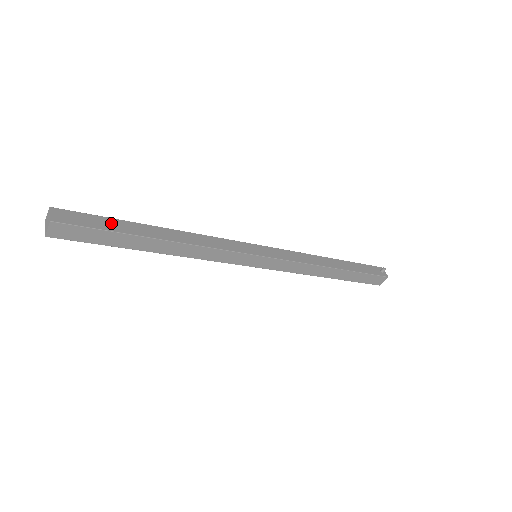
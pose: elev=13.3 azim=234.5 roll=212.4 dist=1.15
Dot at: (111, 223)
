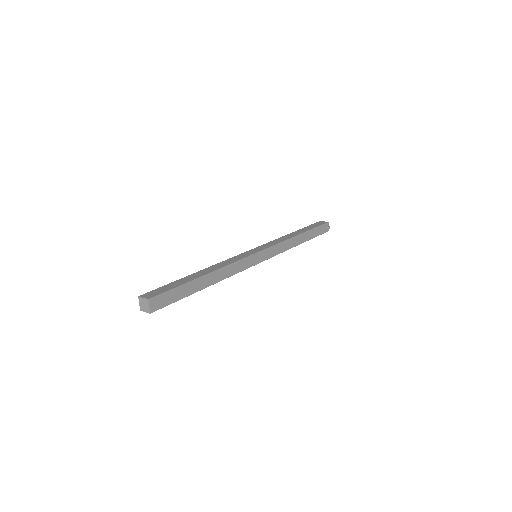
Dot at: (181, 291)
